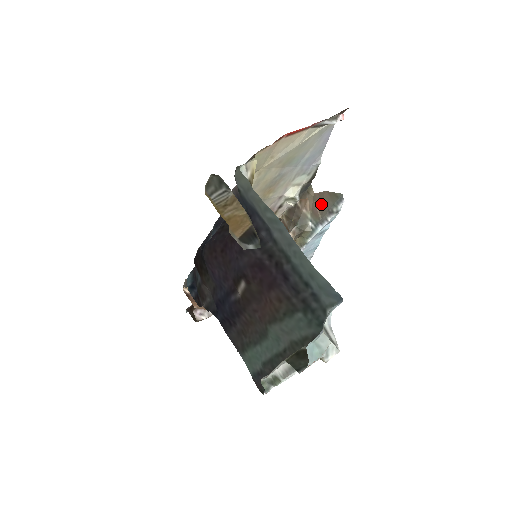
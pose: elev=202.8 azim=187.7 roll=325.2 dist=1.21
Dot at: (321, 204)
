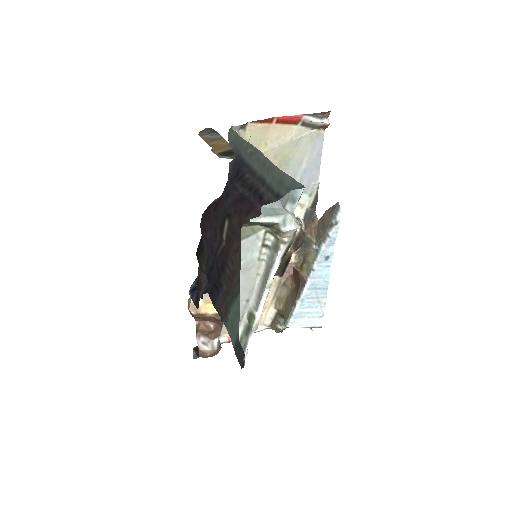
Dot at: (323, 224)
